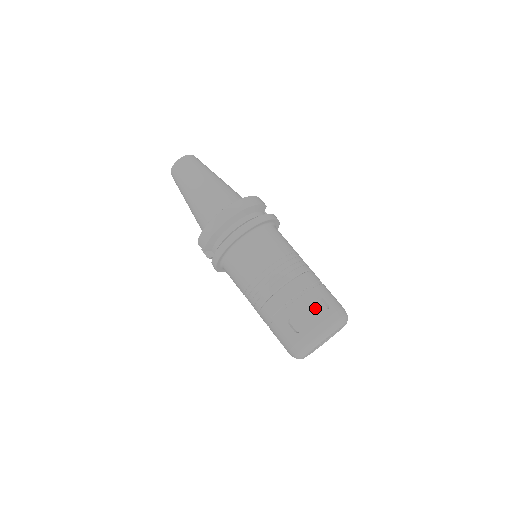
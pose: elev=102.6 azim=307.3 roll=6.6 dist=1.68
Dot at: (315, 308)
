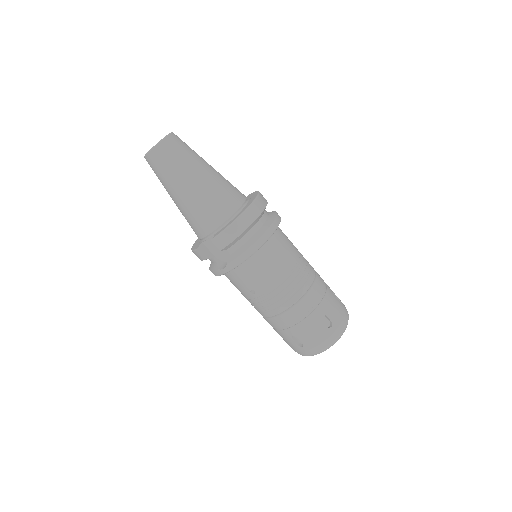
Dot at: (337, 302)
